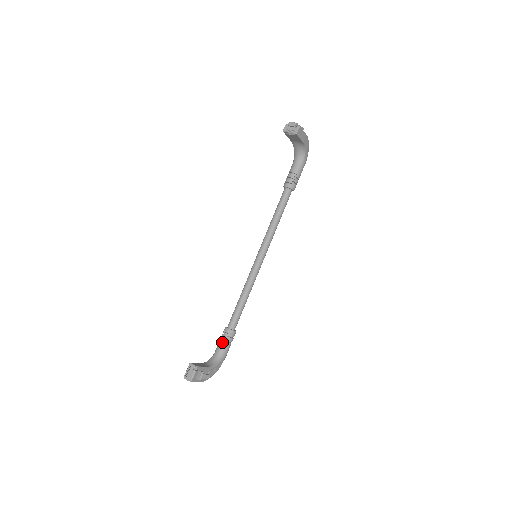
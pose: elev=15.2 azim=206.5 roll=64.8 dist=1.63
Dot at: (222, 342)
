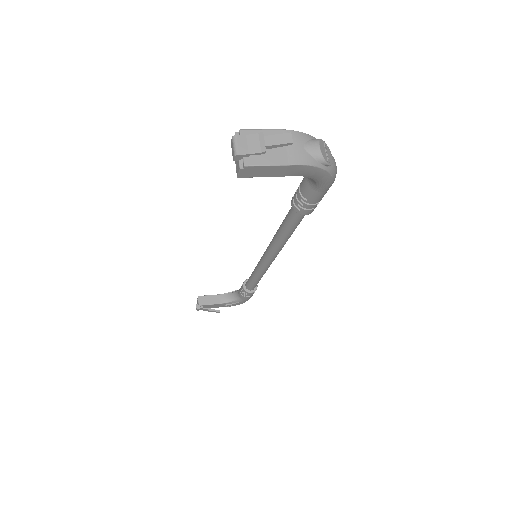
Dot at: occluded
